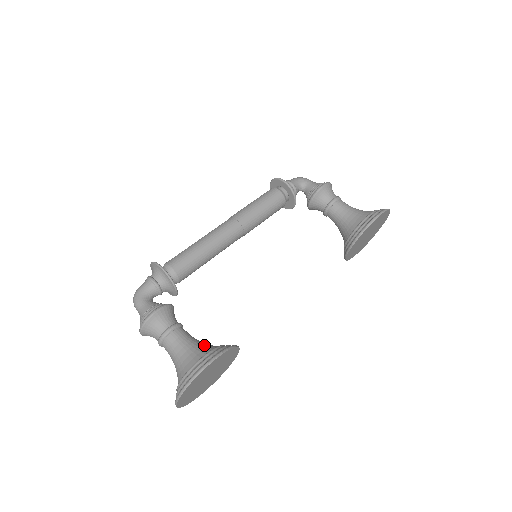
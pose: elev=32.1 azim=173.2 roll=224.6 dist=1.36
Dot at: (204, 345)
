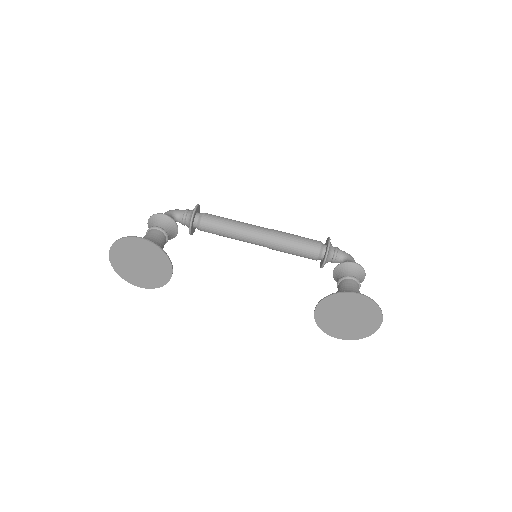
Dot at: (158, 245)
